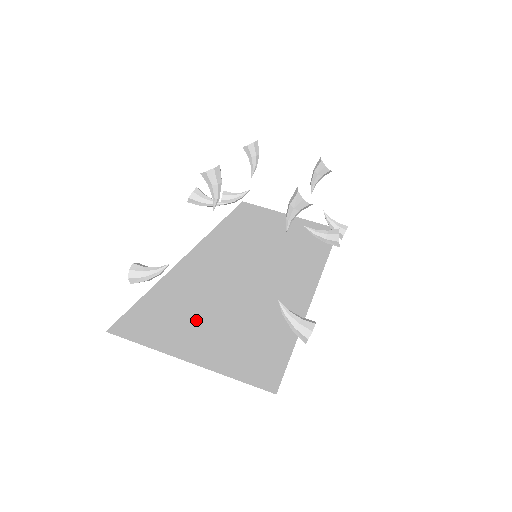
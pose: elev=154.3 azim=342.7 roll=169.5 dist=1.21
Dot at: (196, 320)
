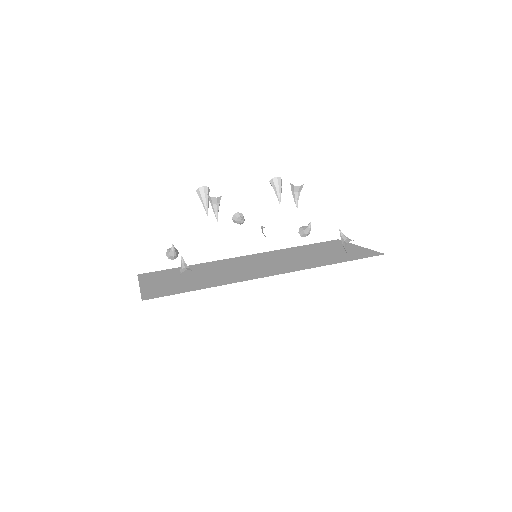
Dot at: (175, 277)
